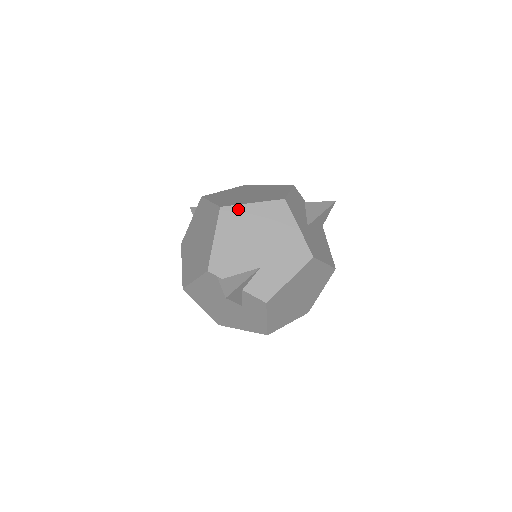
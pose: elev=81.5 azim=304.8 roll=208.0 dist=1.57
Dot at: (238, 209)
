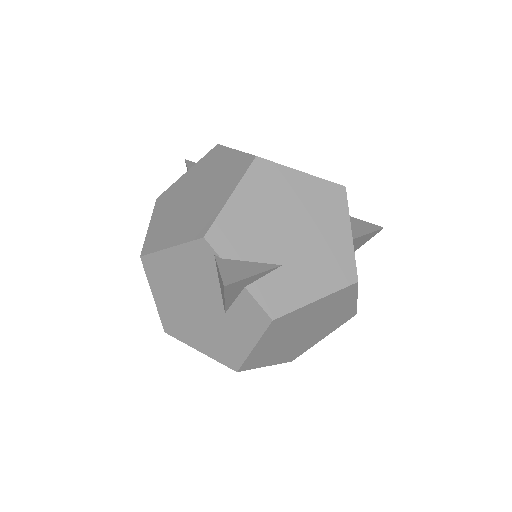
Dot at: (280, 170)
